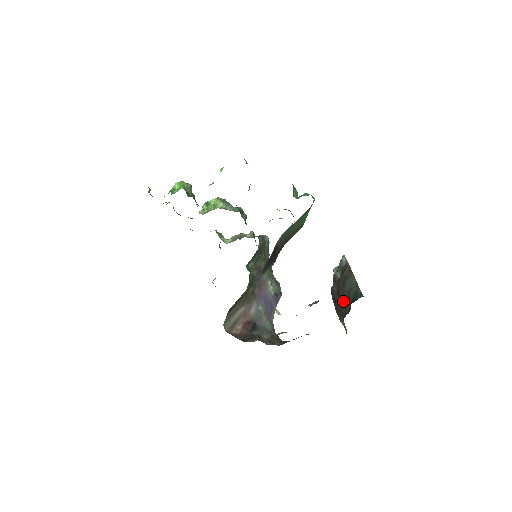
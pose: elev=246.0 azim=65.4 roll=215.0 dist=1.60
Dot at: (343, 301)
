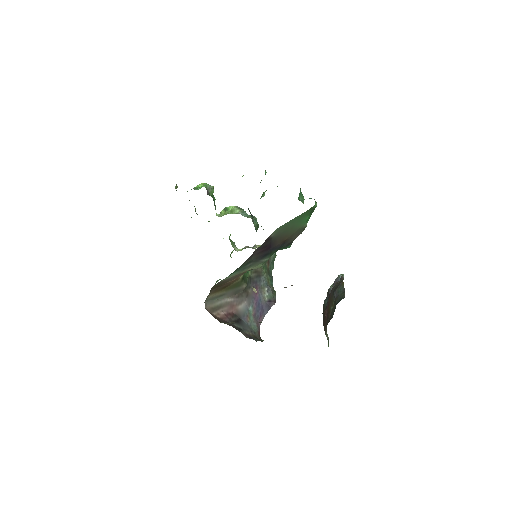
Dot at: (330, 310)
